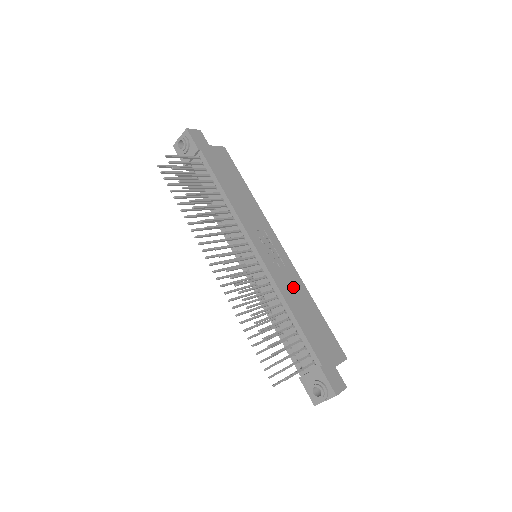
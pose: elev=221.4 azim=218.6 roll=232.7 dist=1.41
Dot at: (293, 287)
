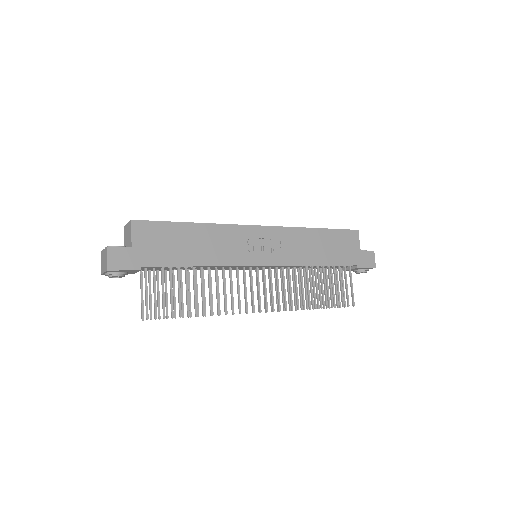
Dot at: (299, 245)
